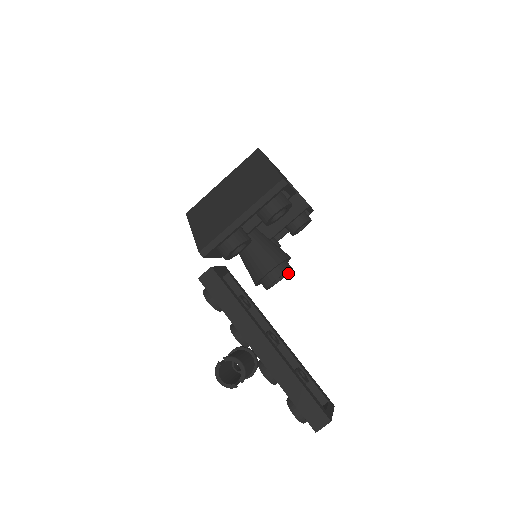
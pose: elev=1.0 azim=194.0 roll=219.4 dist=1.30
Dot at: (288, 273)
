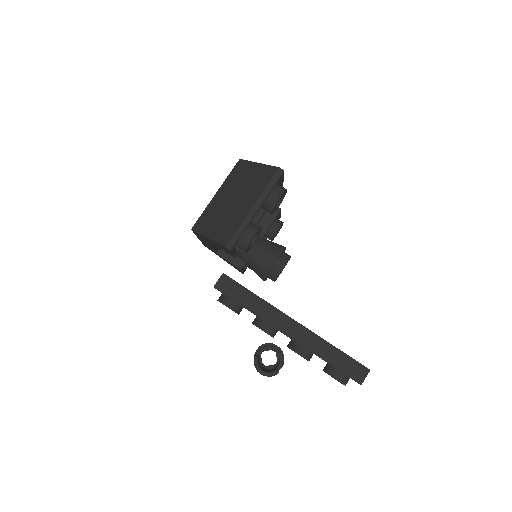
Dot at: (286, 264)
